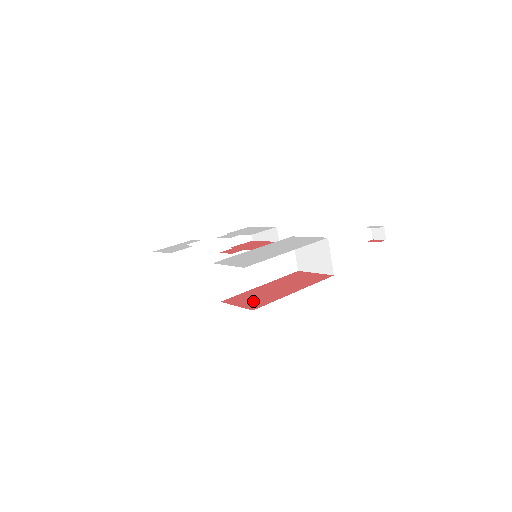
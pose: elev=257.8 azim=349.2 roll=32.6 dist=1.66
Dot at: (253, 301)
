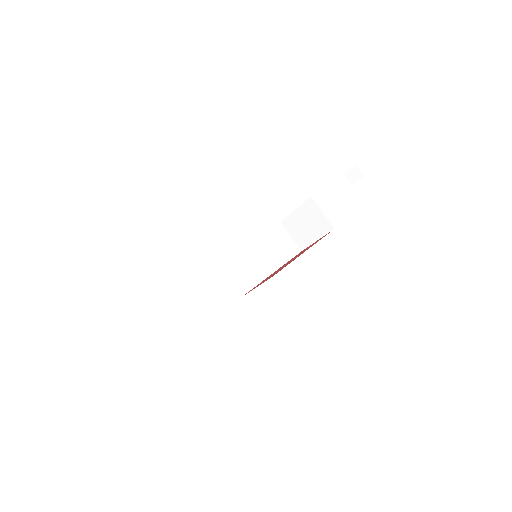
Dot at: occluded
